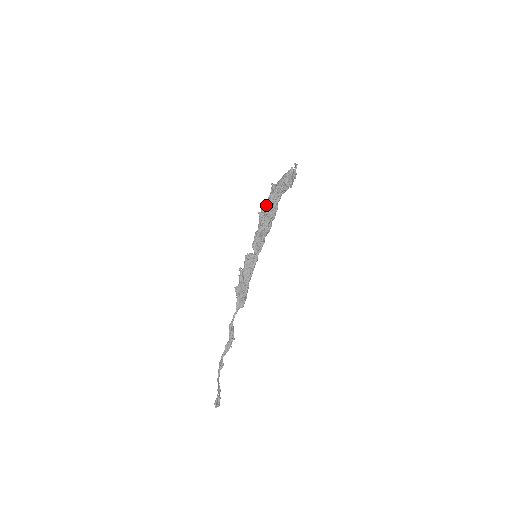
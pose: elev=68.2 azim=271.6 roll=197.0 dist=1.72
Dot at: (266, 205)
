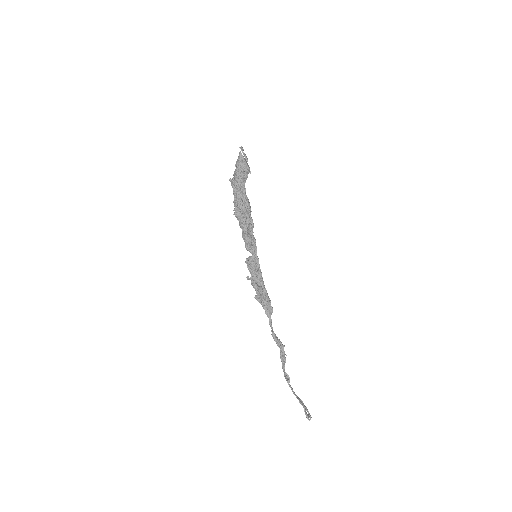
Dot at: (236, 202)
